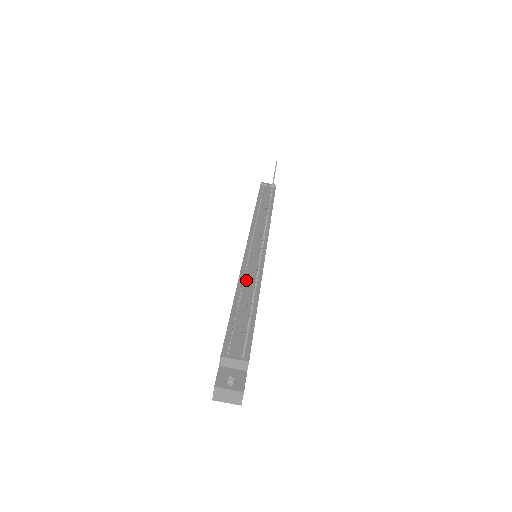
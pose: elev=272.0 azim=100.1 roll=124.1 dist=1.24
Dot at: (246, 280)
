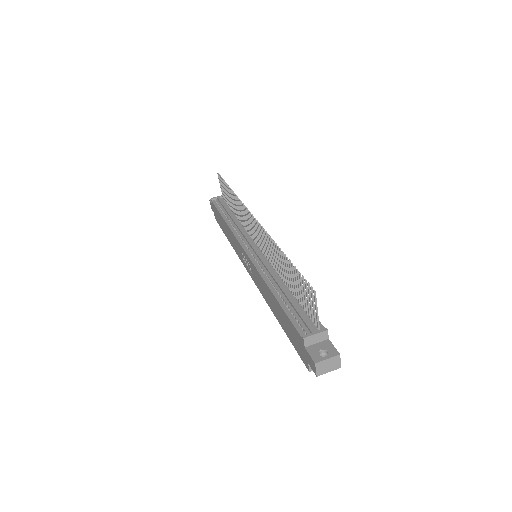
Dot at: (269, 276)
